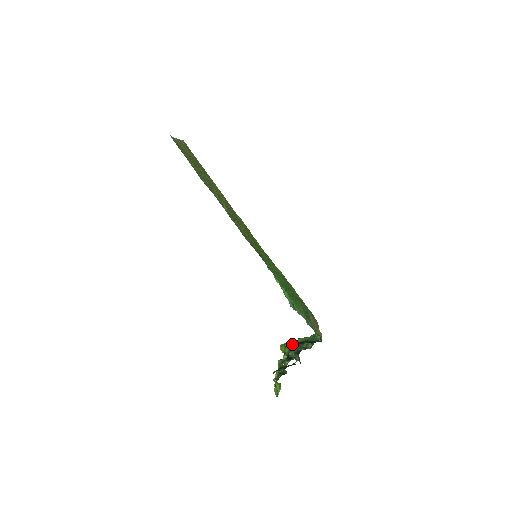
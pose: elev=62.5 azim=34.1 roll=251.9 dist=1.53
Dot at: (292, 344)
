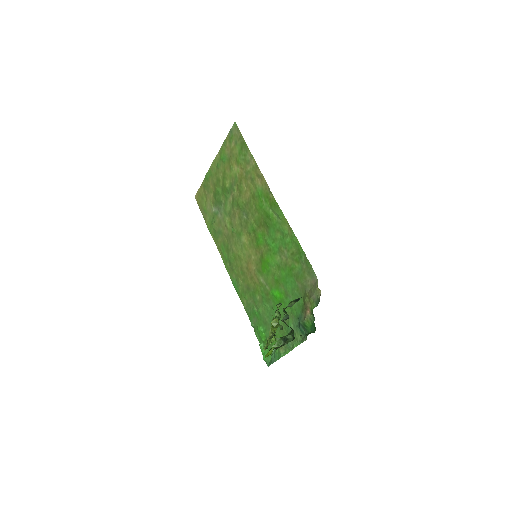
Dot at: occluded
